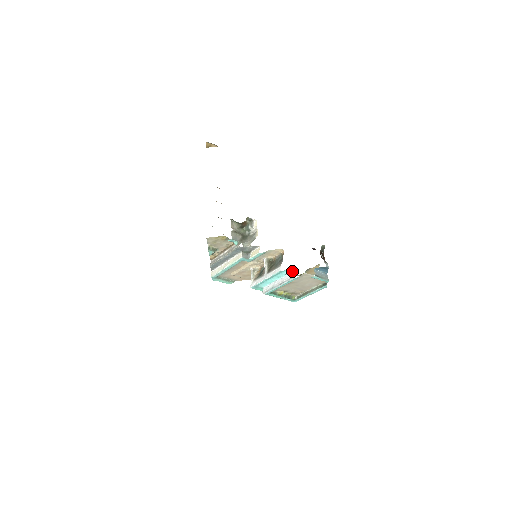
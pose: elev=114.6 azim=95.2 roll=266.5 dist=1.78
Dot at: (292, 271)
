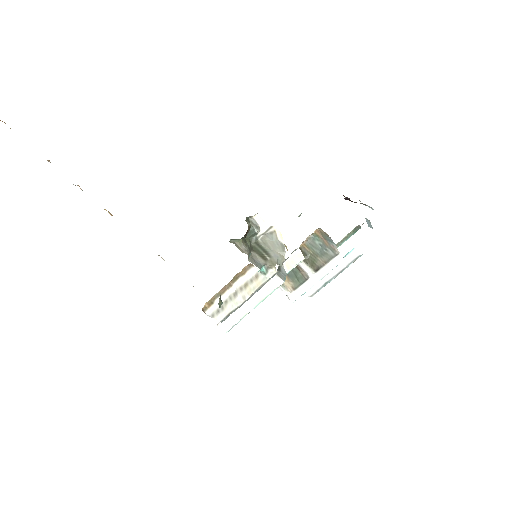
Dot at: (353, 248)
